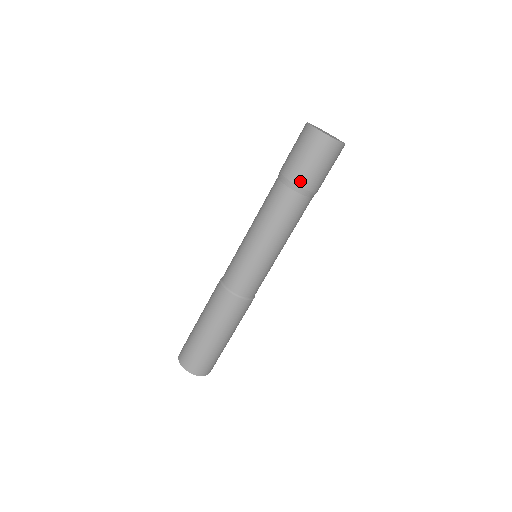
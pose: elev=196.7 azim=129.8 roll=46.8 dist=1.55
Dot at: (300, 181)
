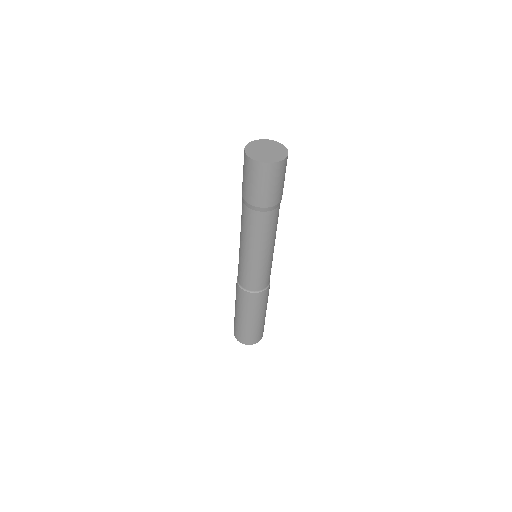
Dot at: (250, 201)
